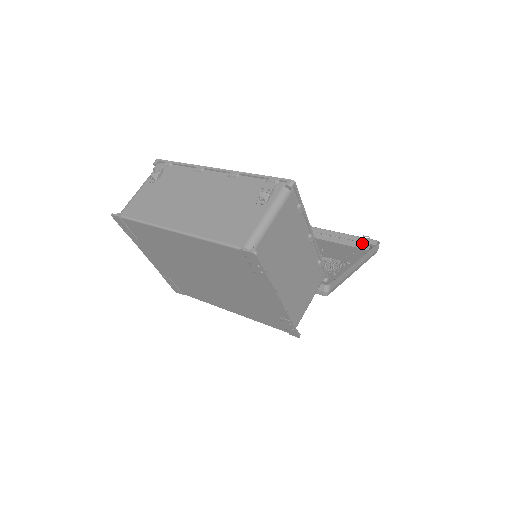
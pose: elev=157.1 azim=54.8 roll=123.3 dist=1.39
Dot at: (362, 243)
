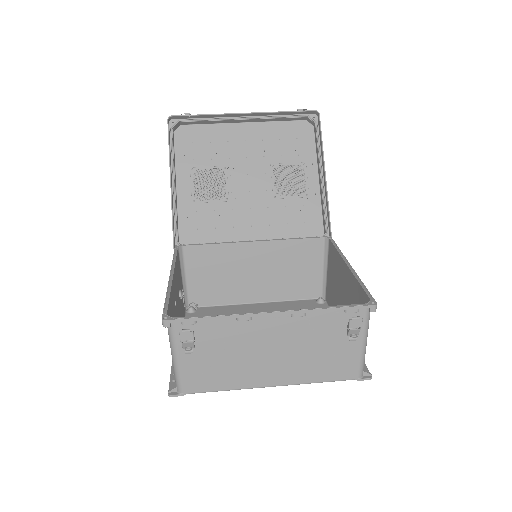
Dot at: (298, 117)
